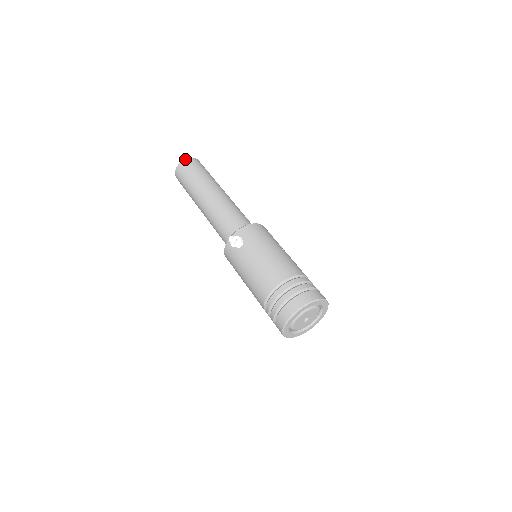
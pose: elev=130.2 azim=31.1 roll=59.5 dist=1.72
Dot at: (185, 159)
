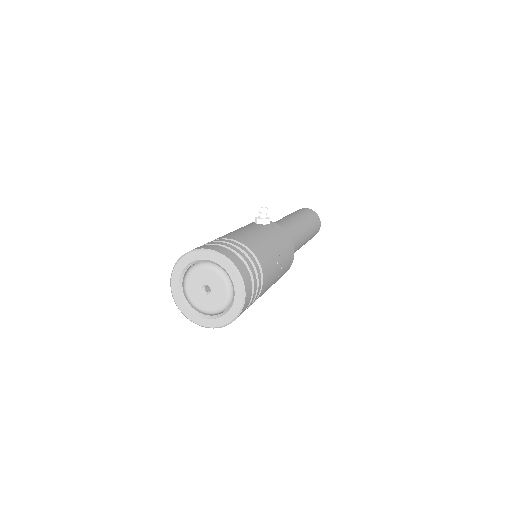
Dot at: occluded
